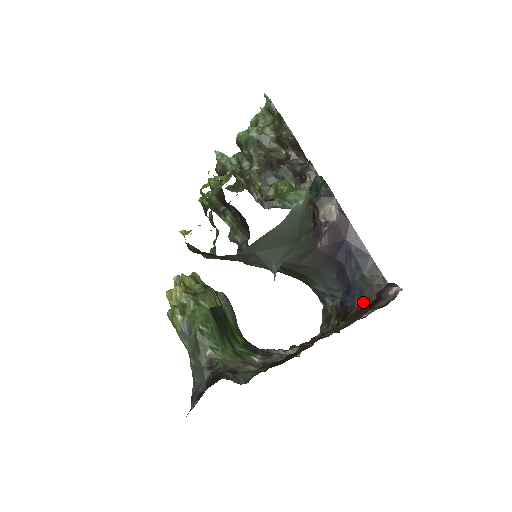
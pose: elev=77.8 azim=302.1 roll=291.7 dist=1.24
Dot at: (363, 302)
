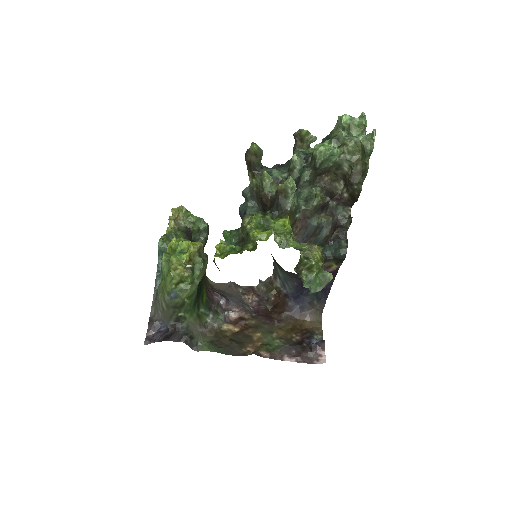
Dot at: (299, 314)
